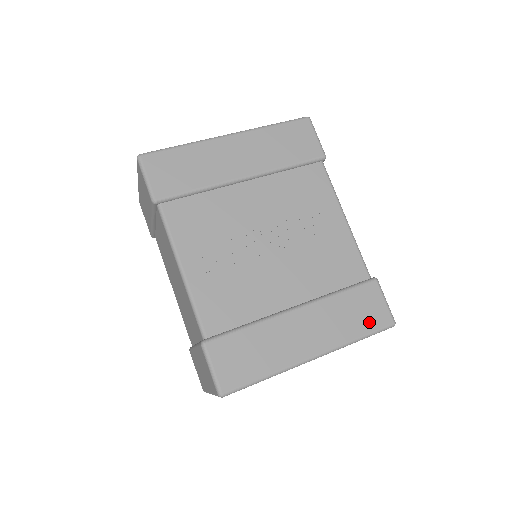
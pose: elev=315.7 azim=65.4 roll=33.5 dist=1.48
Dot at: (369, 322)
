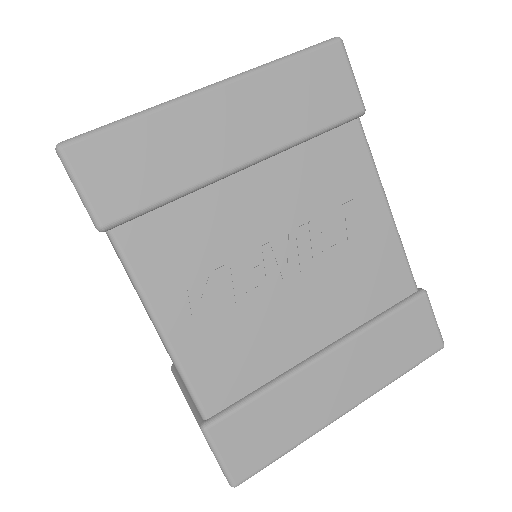
Dot at: (414, 352)
